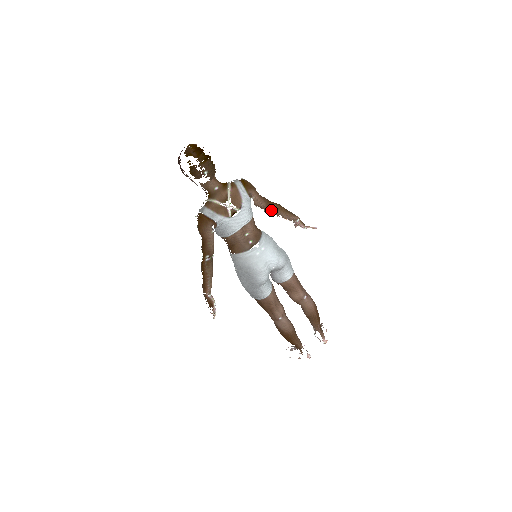
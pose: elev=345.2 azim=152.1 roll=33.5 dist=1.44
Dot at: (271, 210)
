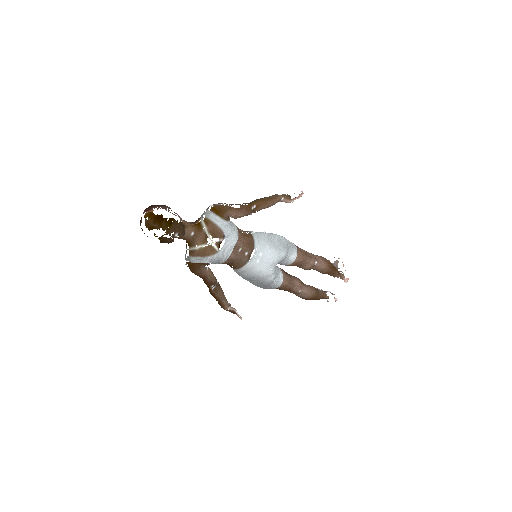
Dot at: (253, 211)
